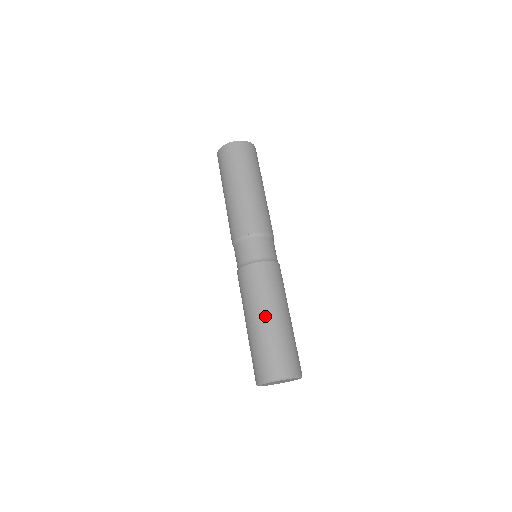
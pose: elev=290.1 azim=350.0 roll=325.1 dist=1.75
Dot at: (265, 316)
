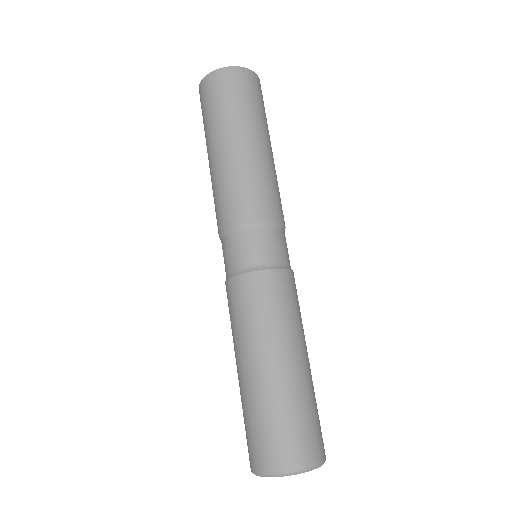
Dot at: (291, 360)
